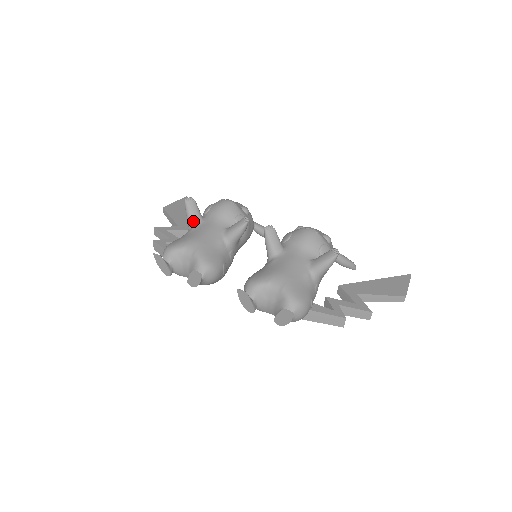
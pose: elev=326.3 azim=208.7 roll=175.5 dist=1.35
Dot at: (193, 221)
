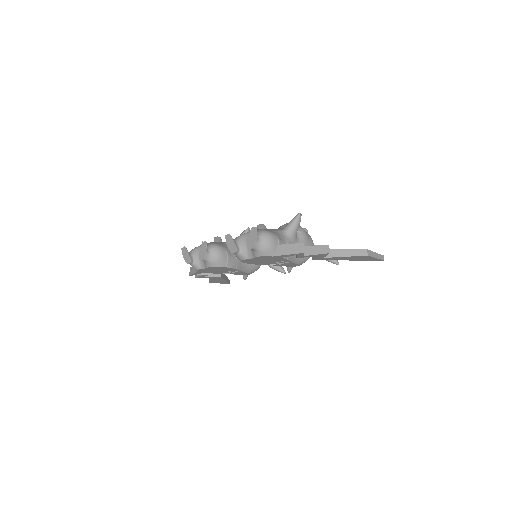
Dot at: occluded
